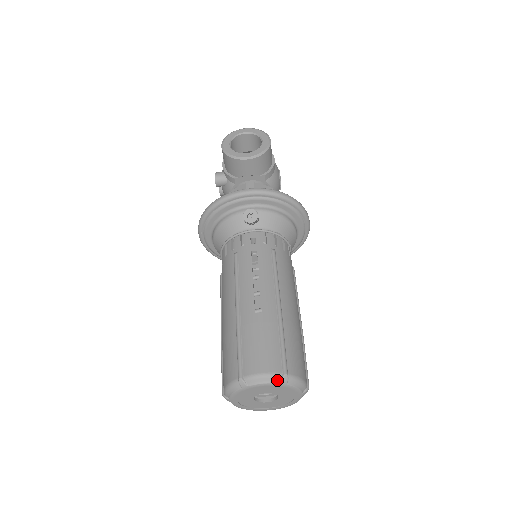
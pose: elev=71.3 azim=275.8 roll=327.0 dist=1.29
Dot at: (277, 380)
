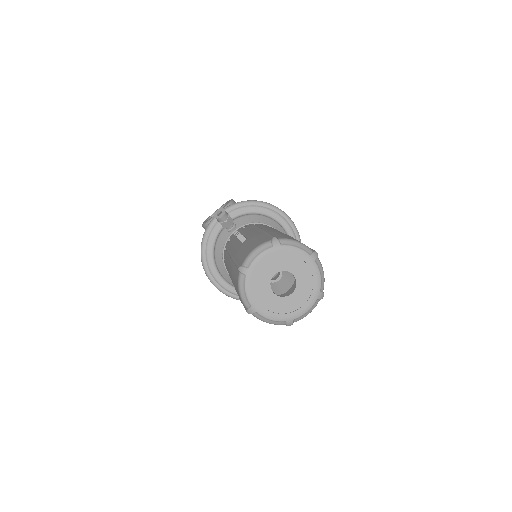
Dot at: (269, 246)
